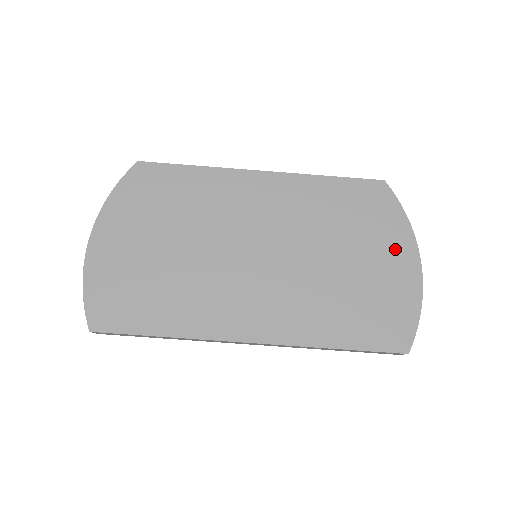
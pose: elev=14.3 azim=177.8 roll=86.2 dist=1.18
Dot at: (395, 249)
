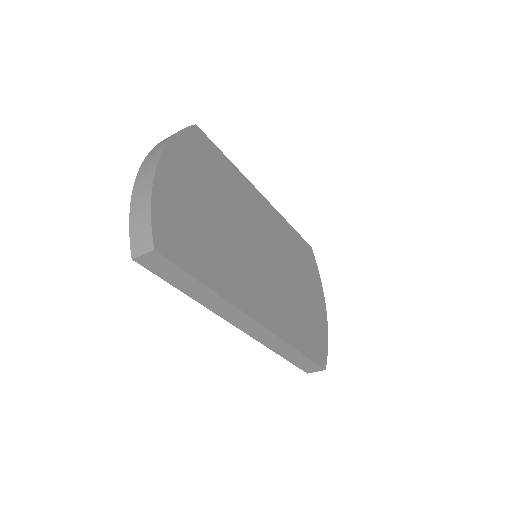
Dot at: (317, 295)
